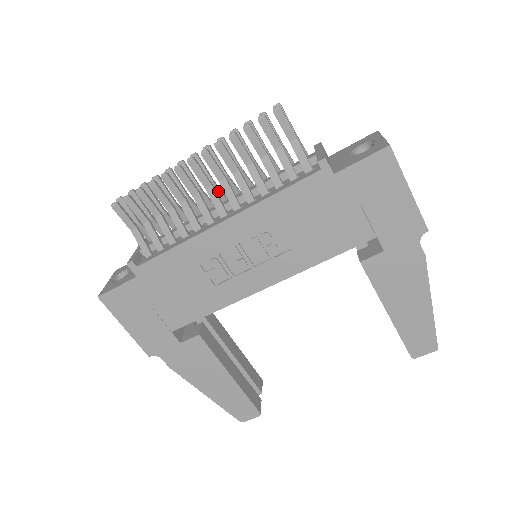
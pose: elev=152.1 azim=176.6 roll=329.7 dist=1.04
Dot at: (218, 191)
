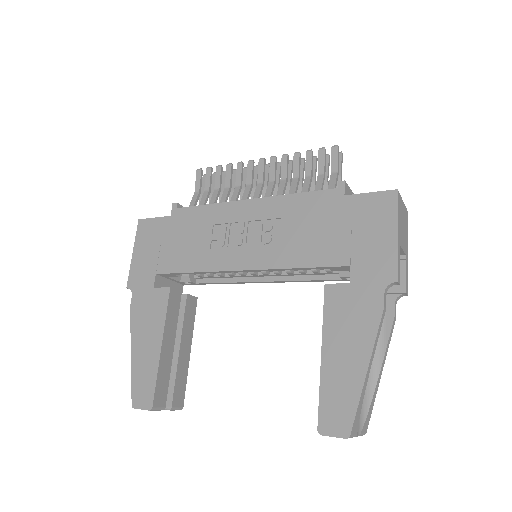
Dot at: occluded
